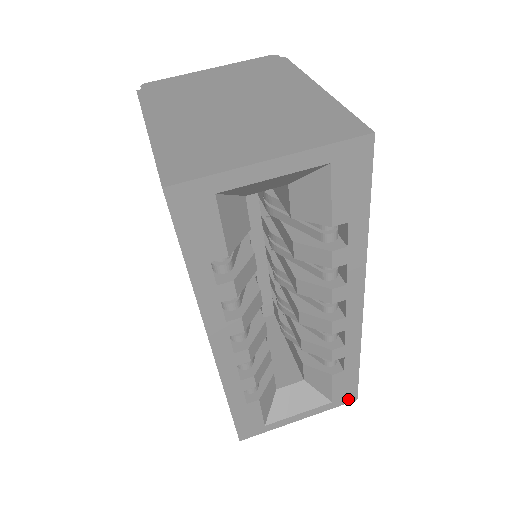
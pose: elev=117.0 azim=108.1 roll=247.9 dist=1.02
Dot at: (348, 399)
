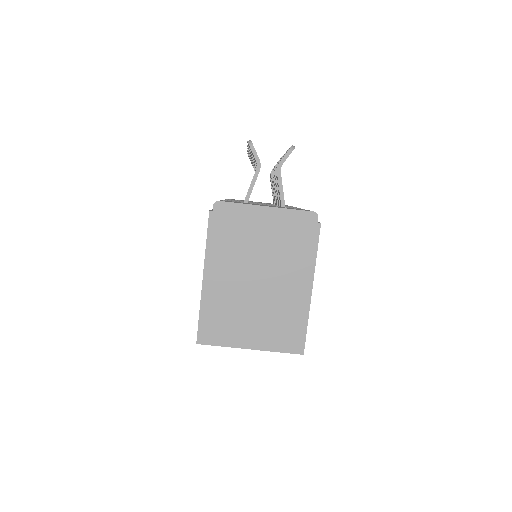
Dot at: occluded
